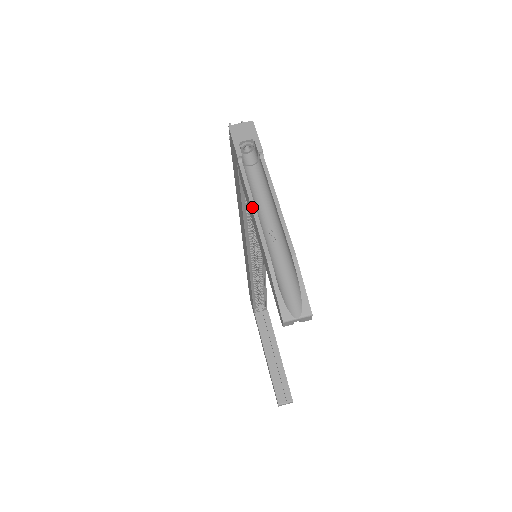
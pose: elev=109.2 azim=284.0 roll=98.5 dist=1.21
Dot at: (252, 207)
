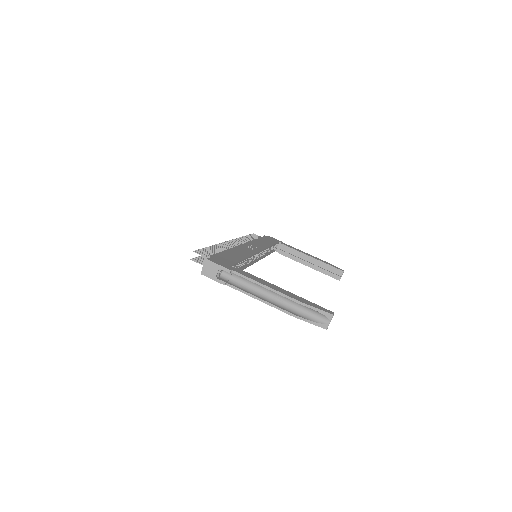
Dot at: (259, 300)
